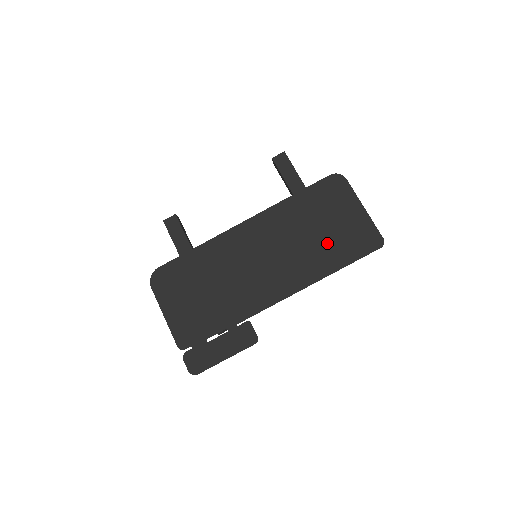
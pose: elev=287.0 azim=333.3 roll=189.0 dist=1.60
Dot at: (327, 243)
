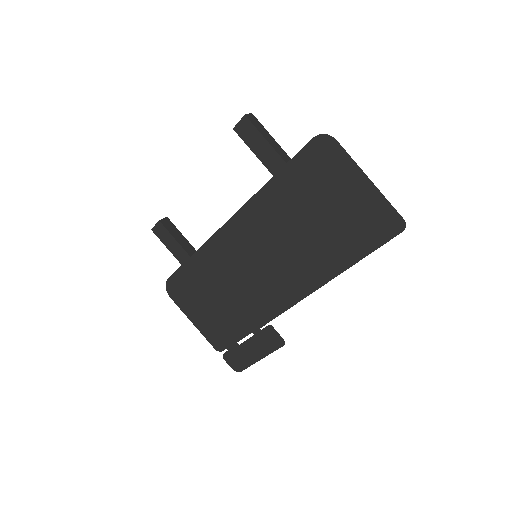
Dot at: (331, 234)
